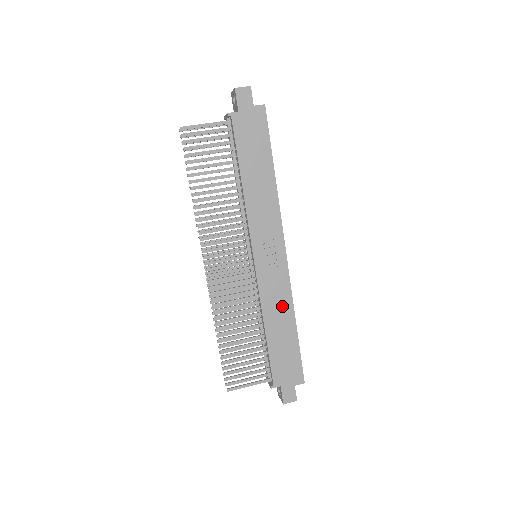
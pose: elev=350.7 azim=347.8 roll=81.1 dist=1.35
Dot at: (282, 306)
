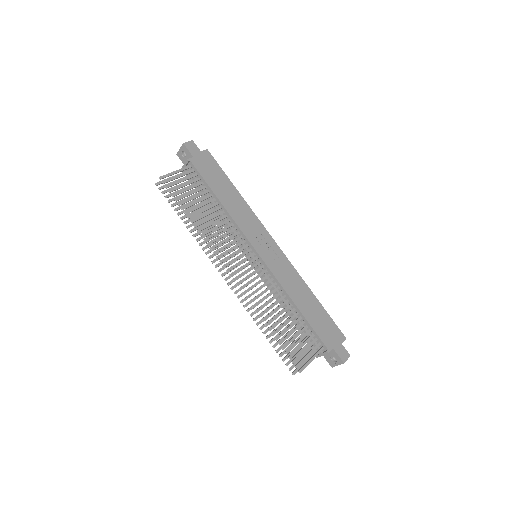
Dot at: (296, 283)
